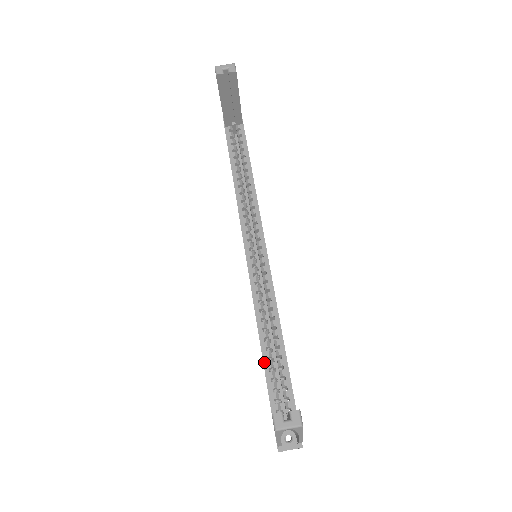
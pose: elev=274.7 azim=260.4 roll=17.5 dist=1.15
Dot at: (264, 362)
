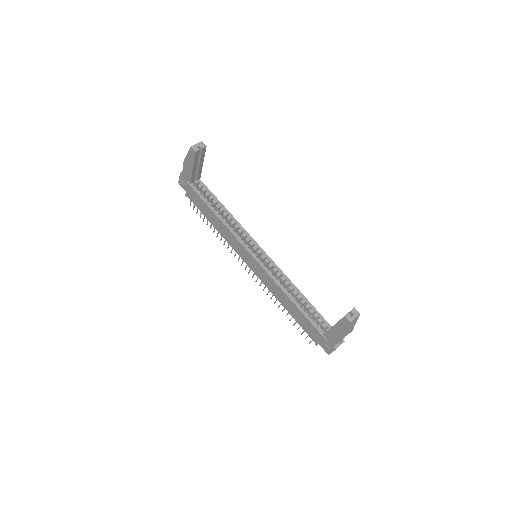
Dot at: (300, 310)
